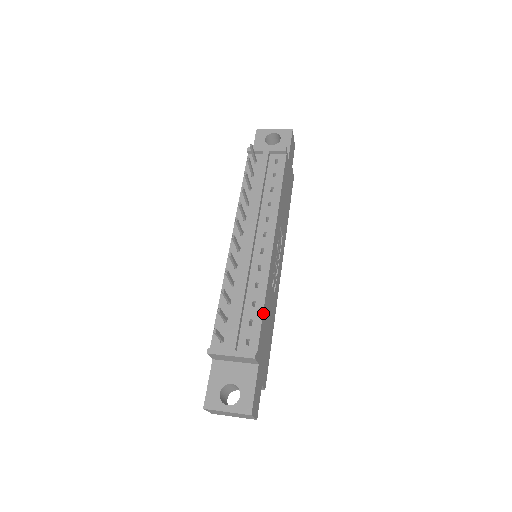
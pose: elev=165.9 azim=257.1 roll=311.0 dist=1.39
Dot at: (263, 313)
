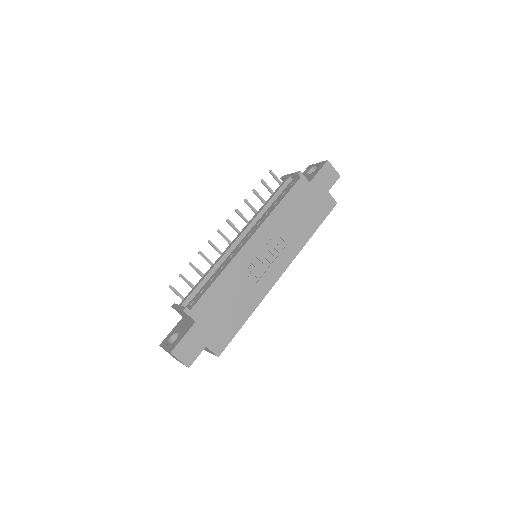
Dot at: (212, 285)
